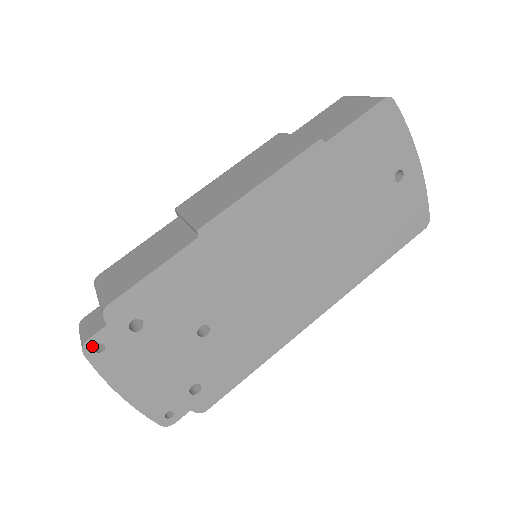
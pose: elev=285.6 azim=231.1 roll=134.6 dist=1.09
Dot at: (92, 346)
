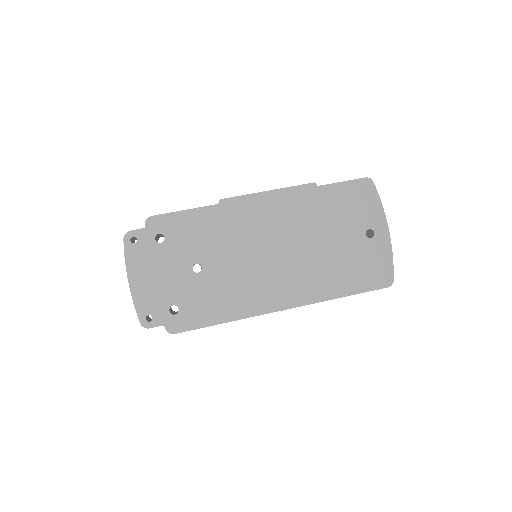
Dot at: (130, 236)
